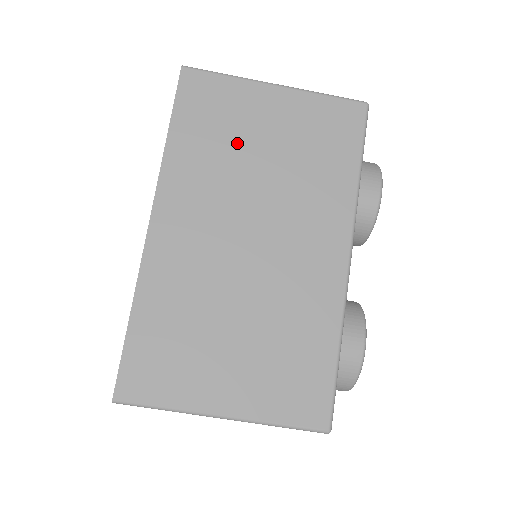
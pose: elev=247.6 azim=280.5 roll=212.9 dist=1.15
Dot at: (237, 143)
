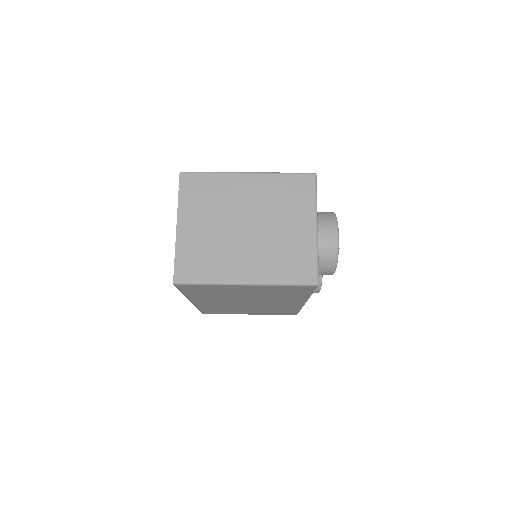
Dot at: occluded
